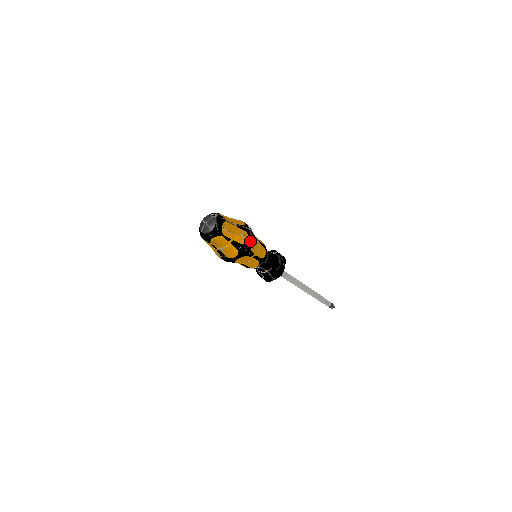
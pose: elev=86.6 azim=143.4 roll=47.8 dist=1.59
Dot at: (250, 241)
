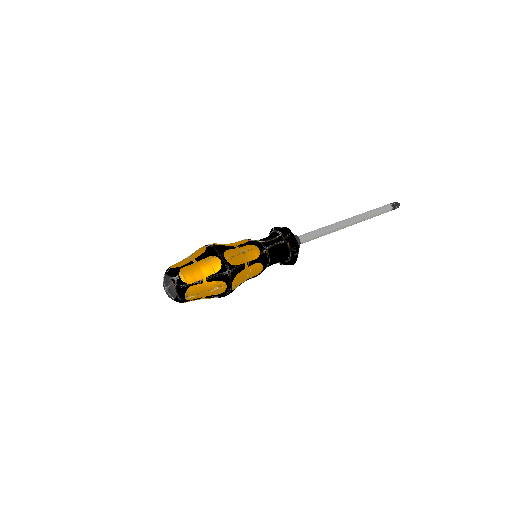
Dot at: (230, 286)
